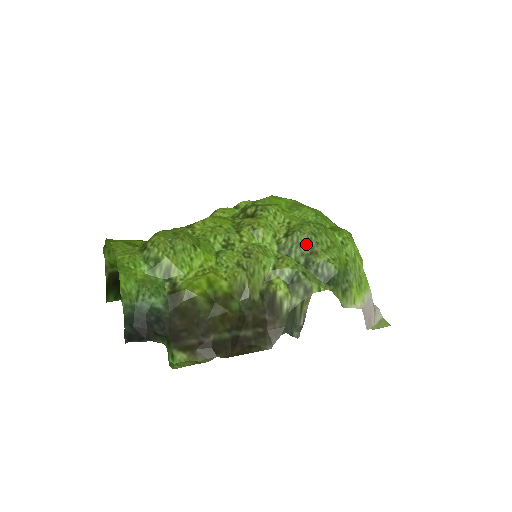
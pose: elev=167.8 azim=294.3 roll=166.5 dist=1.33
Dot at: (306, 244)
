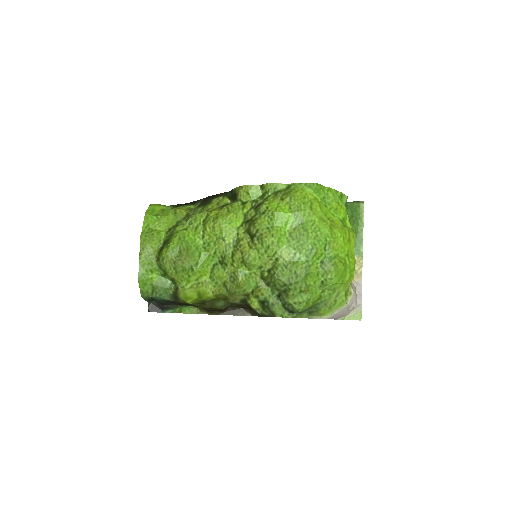
Dot at: (281, 286)
